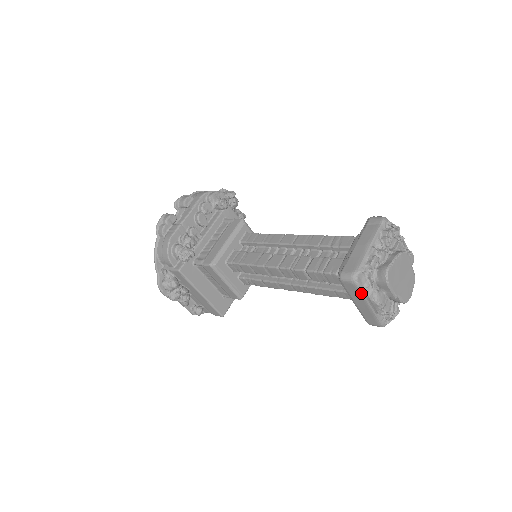
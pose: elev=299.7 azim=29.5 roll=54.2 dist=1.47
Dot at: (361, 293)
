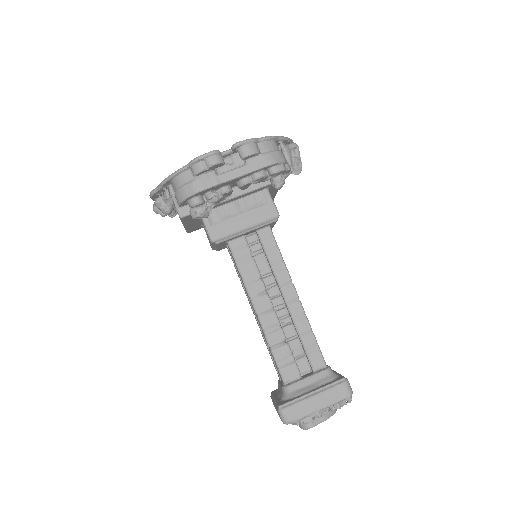
Dot at: occluded
